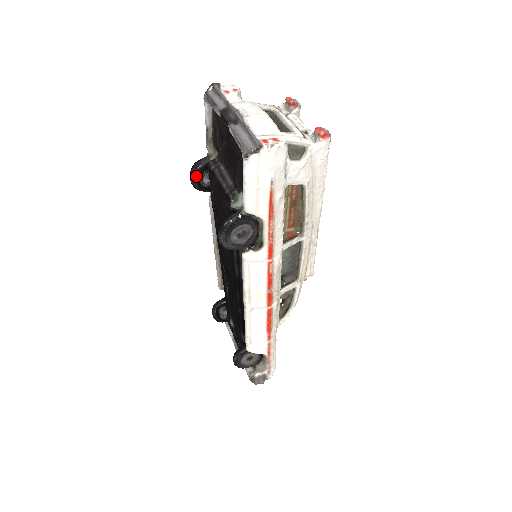
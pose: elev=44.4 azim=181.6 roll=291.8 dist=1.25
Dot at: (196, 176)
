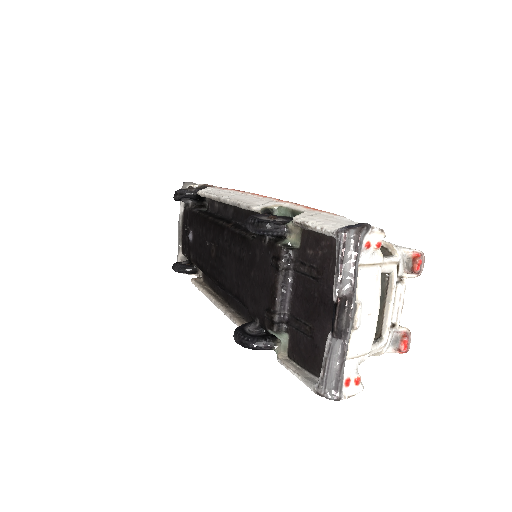
Dot at: (257, 233)
